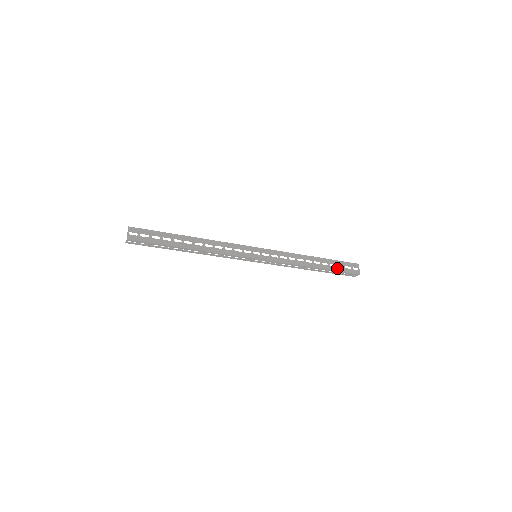
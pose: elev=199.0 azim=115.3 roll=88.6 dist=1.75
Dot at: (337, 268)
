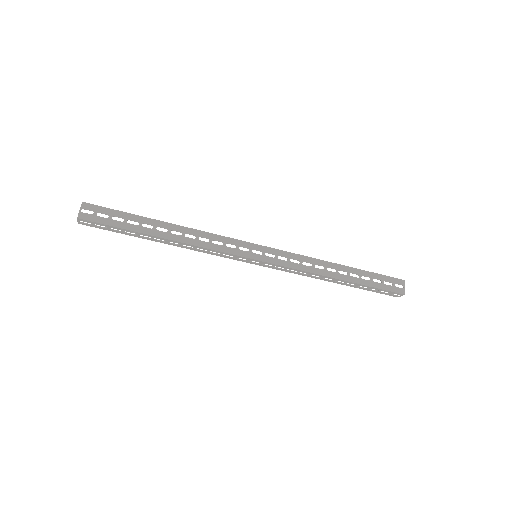
Dot at: (371, 283)
